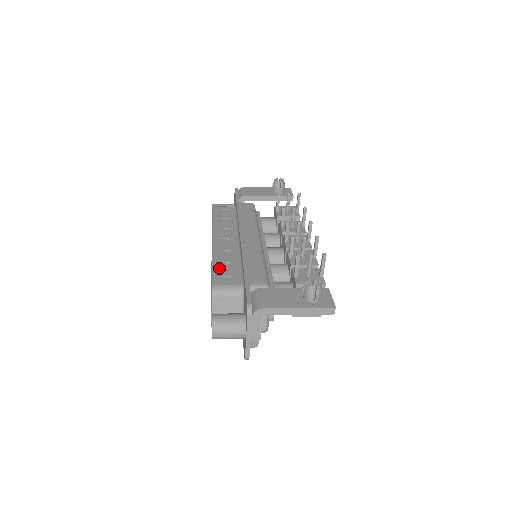
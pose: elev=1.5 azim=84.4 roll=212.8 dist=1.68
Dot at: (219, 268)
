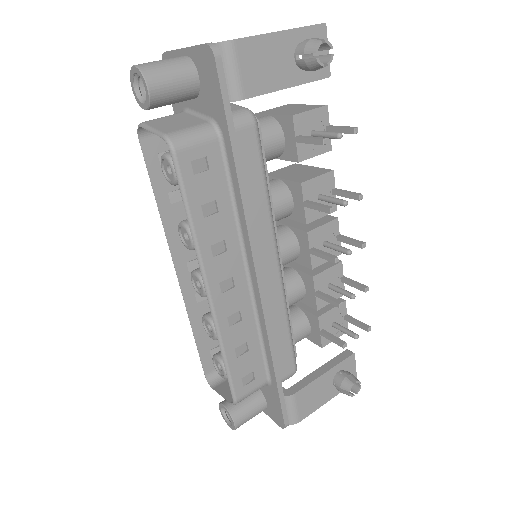
Dot at: (236, 364)
